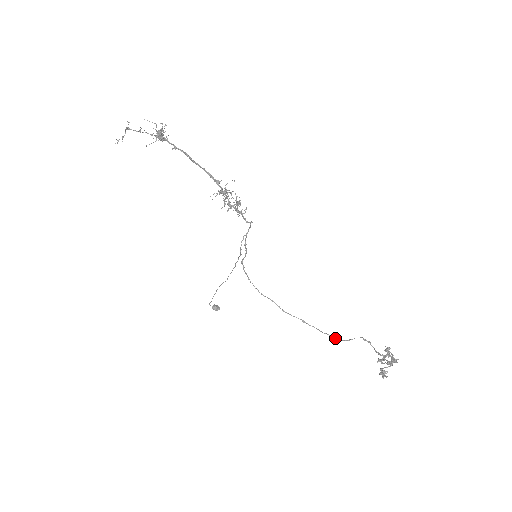
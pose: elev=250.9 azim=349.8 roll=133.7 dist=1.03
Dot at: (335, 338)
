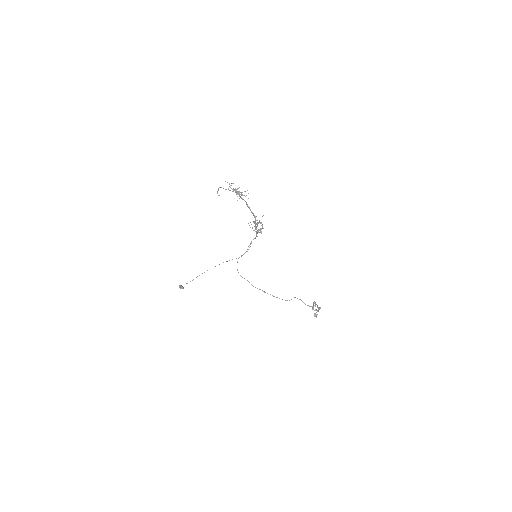
Dot at: occluded
